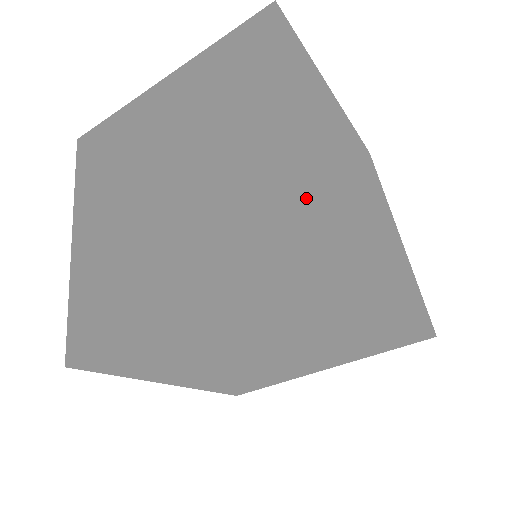
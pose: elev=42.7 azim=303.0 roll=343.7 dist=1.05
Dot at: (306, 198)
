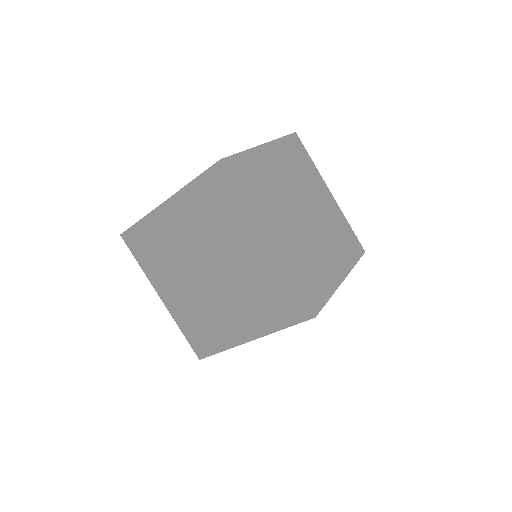
Dot at: (288, 292)
